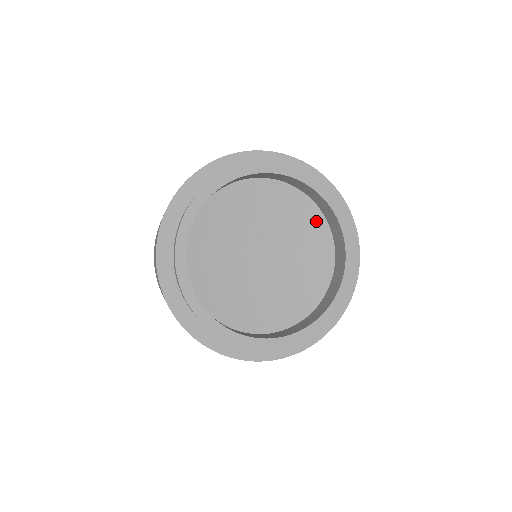
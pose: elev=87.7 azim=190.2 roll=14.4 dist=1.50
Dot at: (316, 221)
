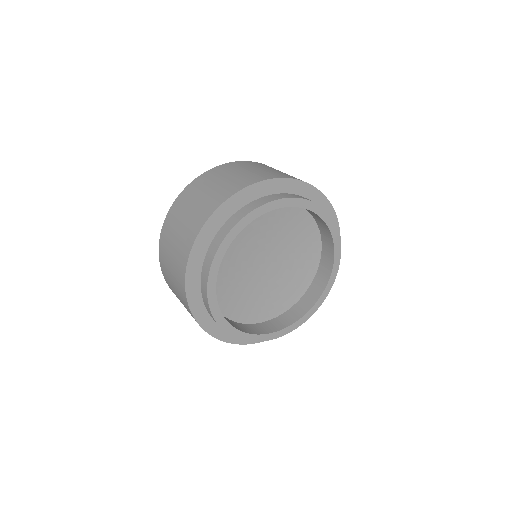
Dot at: (289, 210)
